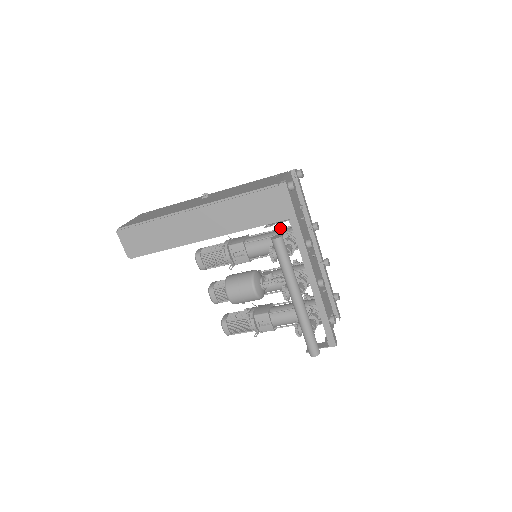
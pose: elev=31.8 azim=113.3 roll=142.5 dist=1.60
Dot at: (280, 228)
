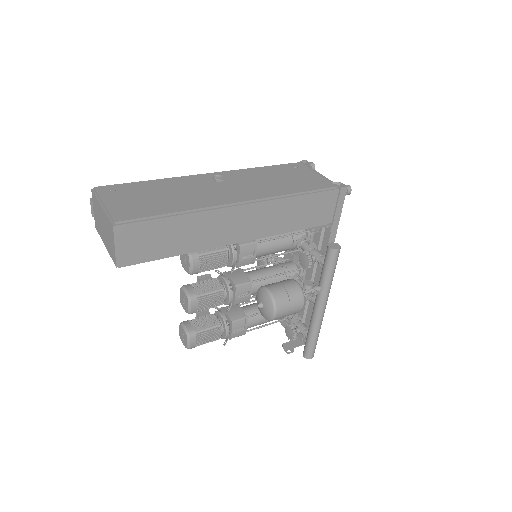
Dot at: occluded
